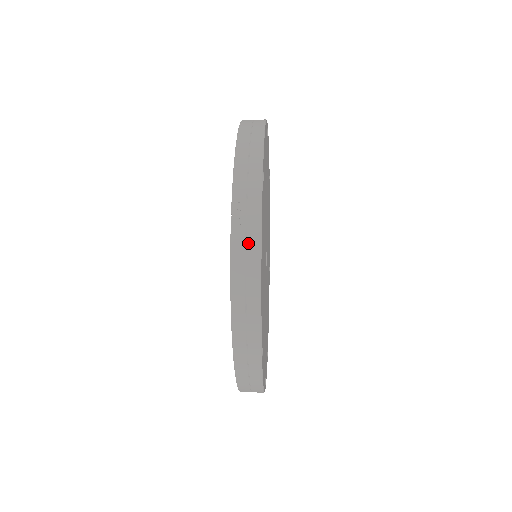
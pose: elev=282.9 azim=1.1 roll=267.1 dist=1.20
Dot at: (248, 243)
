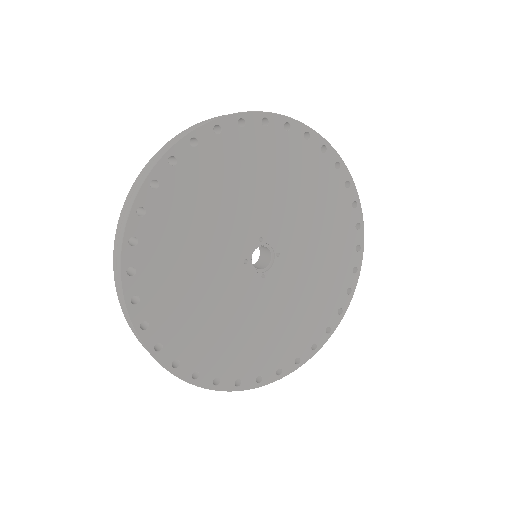
Dot at: occluded
